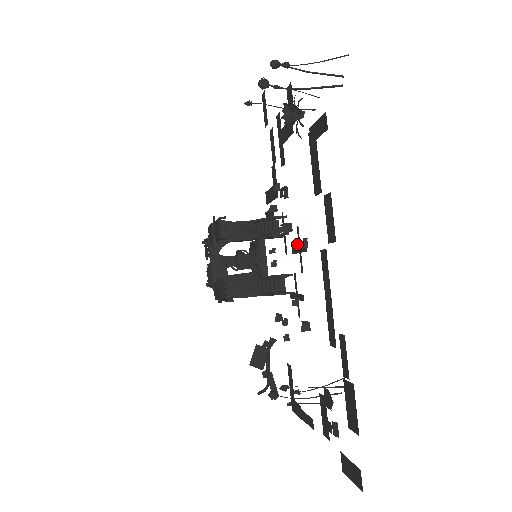
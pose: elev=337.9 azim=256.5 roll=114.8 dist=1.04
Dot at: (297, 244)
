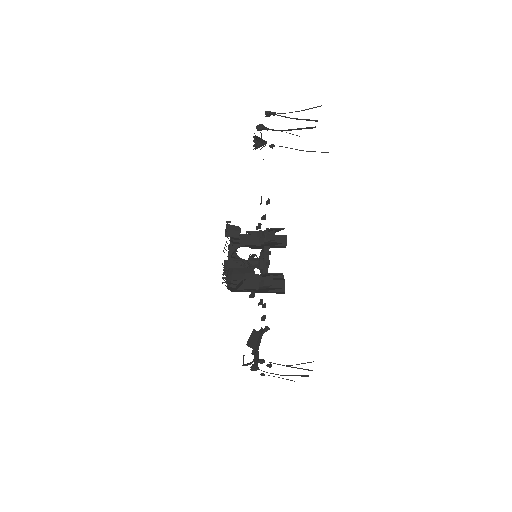
Dot at: (262, 237)
